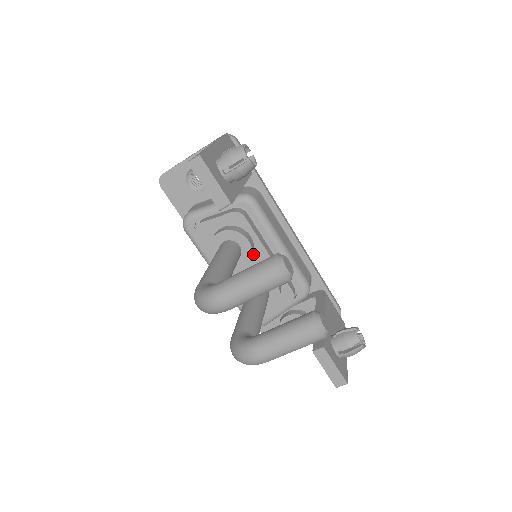
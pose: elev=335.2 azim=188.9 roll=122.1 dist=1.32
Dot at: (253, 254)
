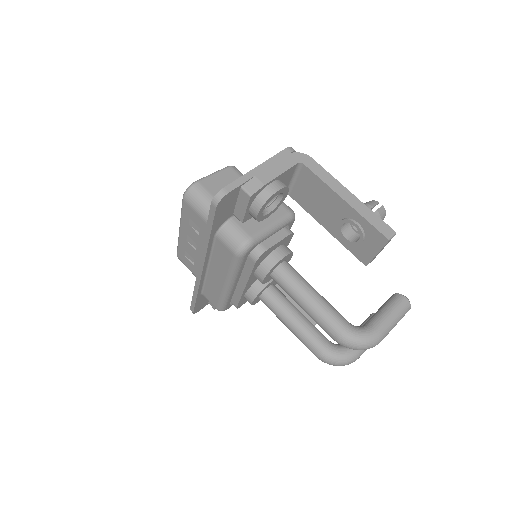
Dot at: occluded
